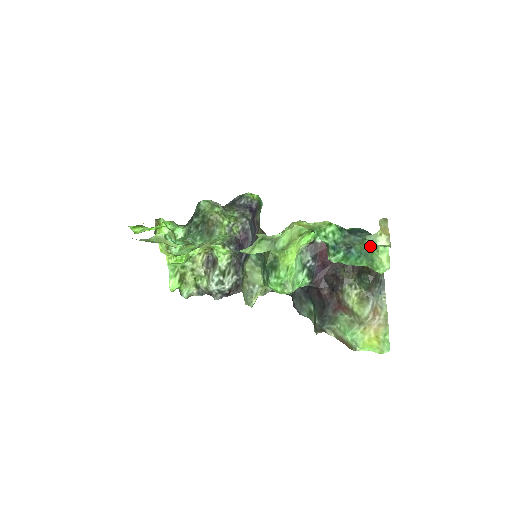
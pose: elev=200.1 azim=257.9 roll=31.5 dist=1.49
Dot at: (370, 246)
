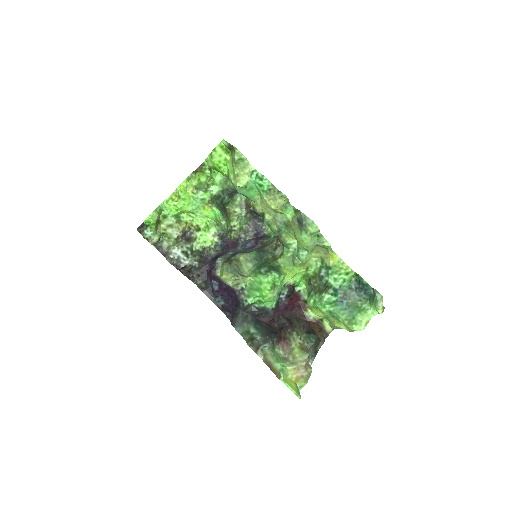
Dot at: (360, 307)
